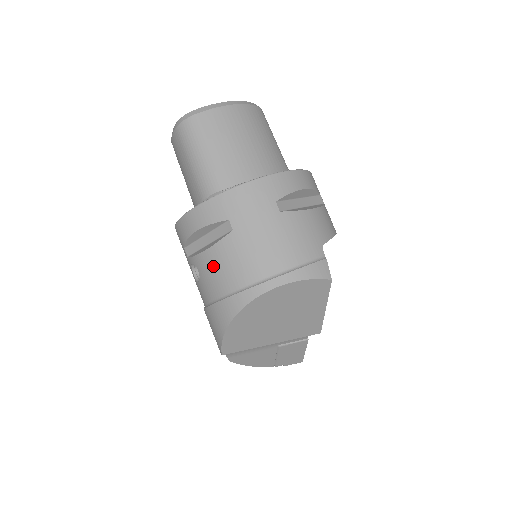
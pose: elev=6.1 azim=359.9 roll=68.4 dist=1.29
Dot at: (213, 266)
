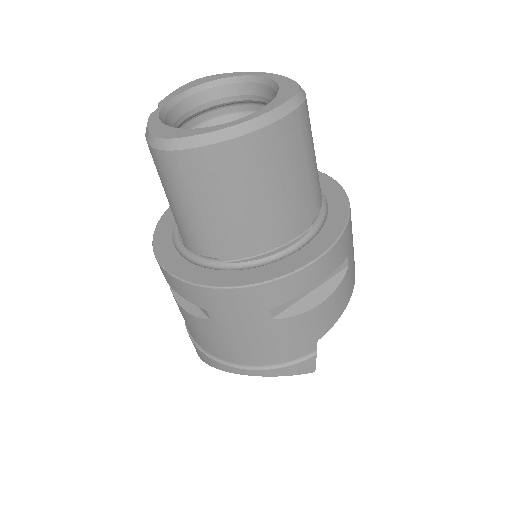
Dot at: (188, 322)
